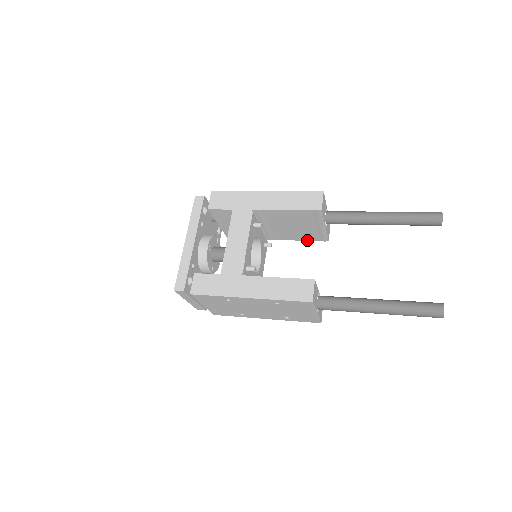
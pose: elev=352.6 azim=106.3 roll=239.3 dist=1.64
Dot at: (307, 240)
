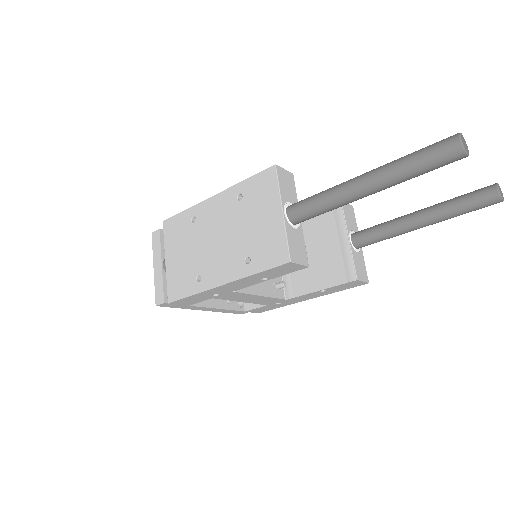
Dot at: (331, 286)
